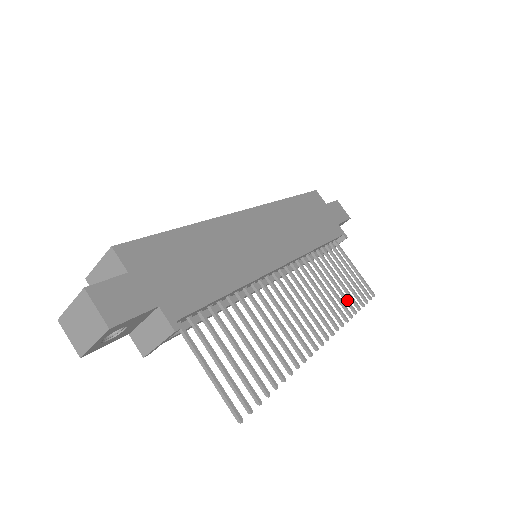
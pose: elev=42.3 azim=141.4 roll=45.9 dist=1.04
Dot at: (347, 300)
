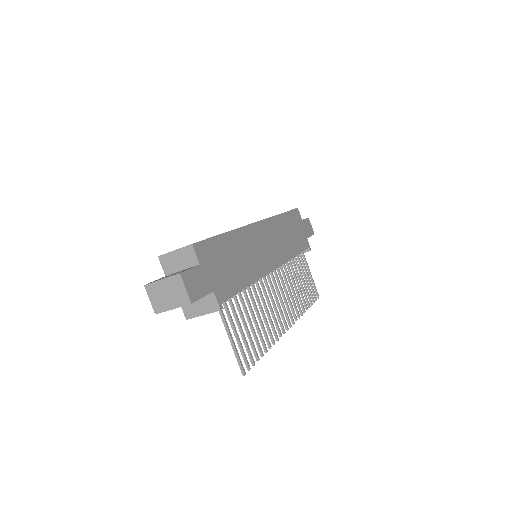
Dot at: (304, 299)
